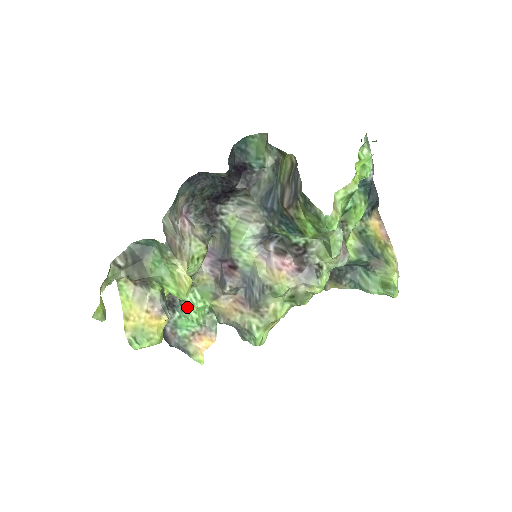
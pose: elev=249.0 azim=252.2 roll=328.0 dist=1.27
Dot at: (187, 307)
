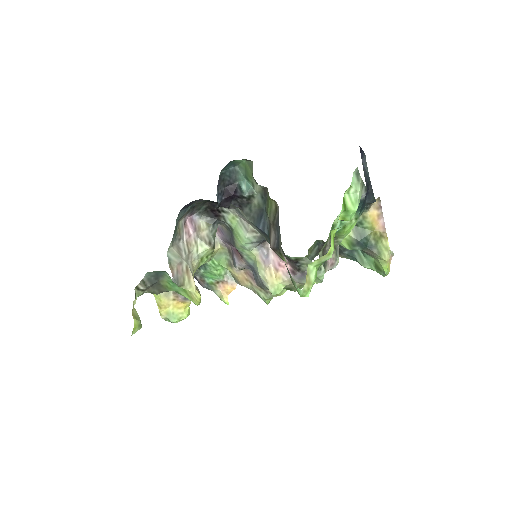
Dot at: (209, 268)
